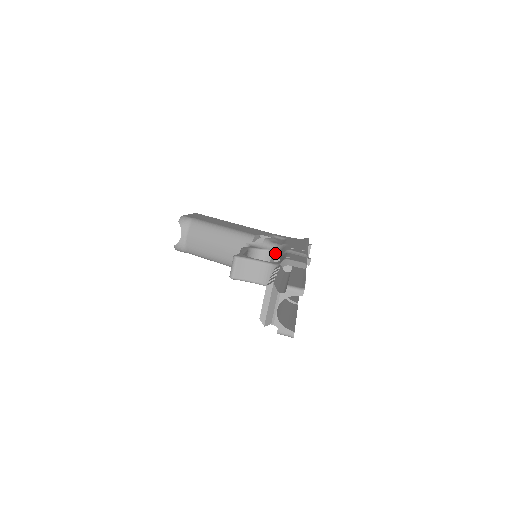
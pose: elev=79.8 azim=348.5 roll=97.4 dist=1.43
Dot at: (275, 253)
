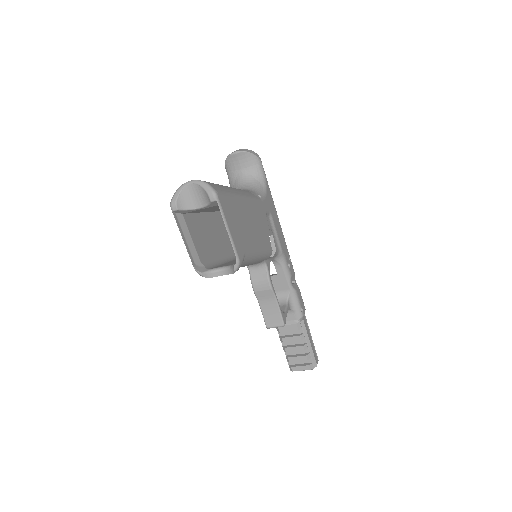
Dot at: (274, 261)
